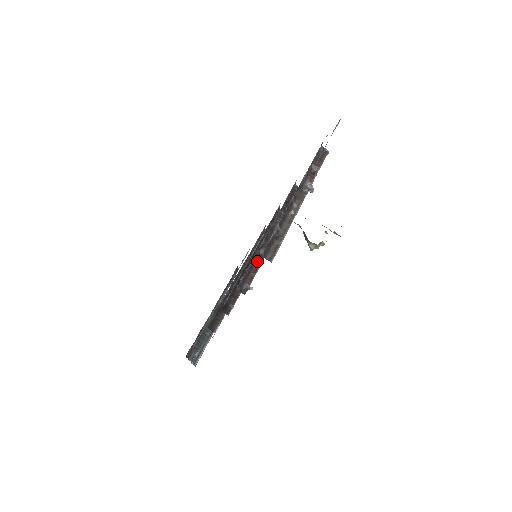
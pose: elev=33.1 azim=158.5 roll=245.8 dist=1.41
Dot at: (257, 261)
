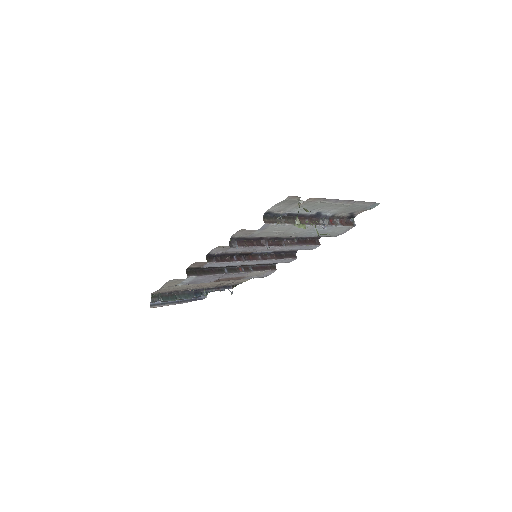
Dot at: (255, 243)
